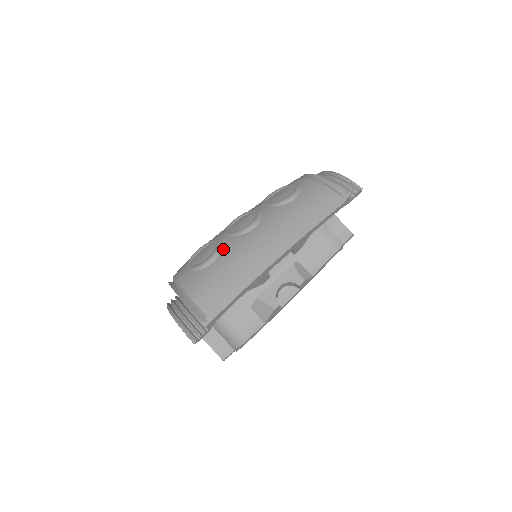
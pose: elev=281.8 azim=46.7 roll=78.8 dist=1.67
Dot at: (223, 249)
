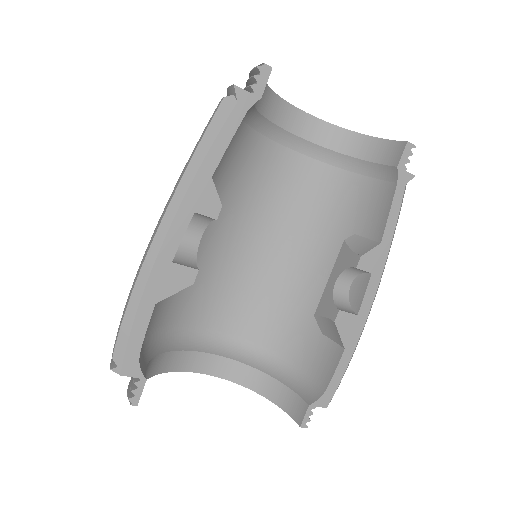
Dot at: occluded
